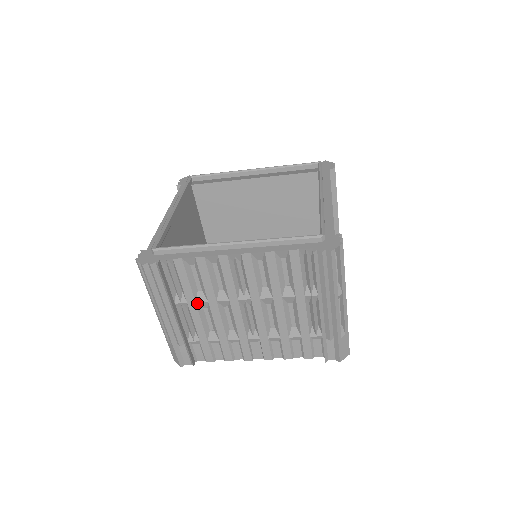
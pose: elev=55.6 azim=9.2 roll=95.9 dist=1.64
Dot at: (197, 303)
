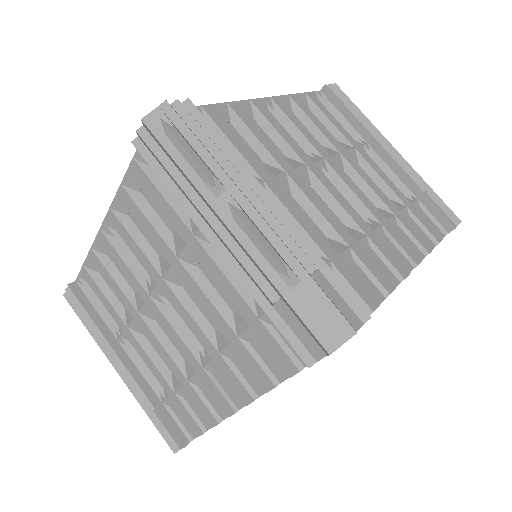
Dot at: (130, 328)
